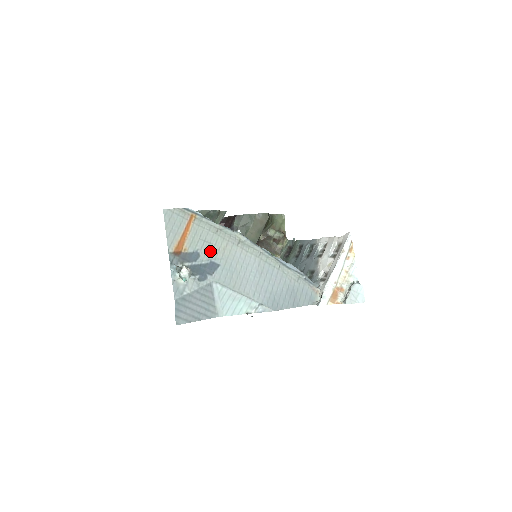
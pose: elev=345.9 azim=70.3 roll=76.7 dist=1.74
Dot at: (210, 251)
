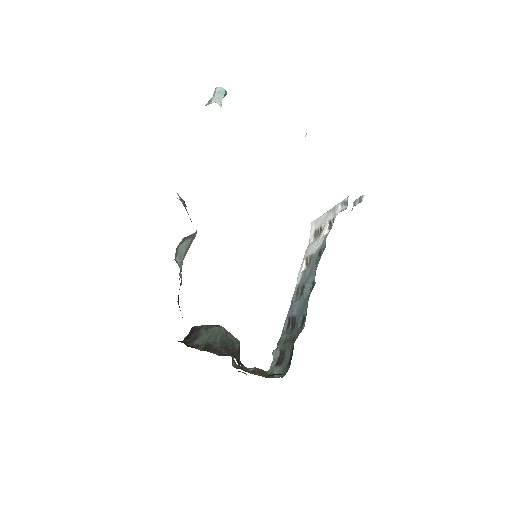
Dot at: occluded
